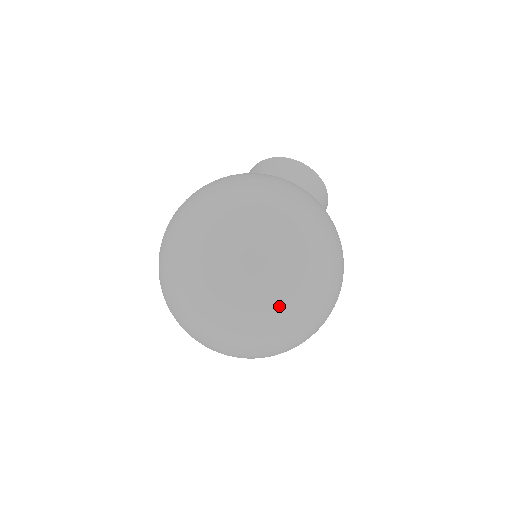
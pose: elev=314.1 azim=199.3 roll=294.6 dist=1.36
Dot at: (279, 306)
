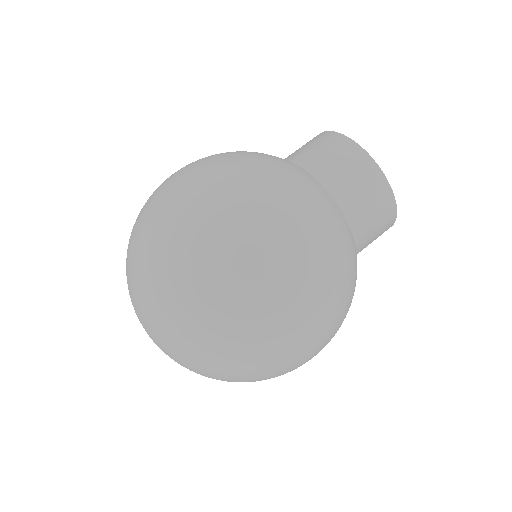
Dot at: occluded
